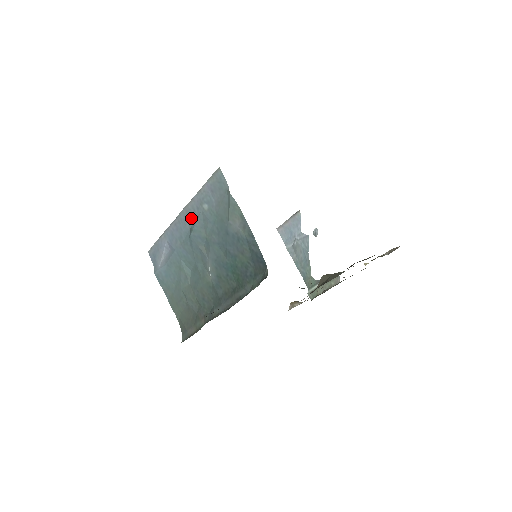
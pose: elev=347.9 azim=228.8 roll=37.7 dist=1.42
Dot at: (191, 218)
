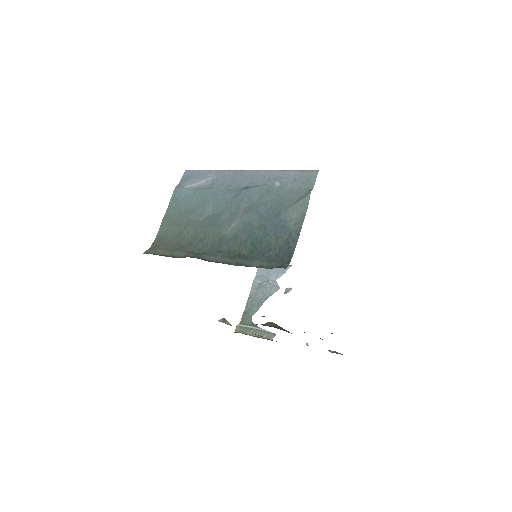
Dot at: (255, 181)
